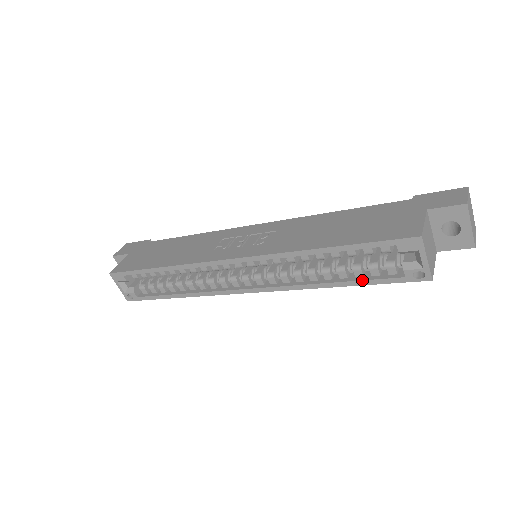
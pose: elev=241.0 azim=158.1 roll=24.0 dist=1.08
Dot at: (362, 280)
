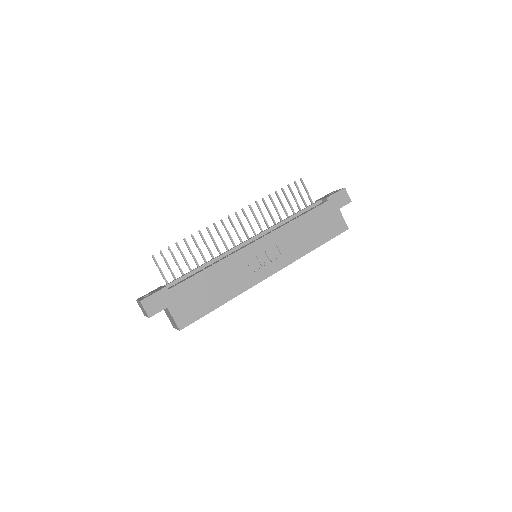
Dot at: occluded
